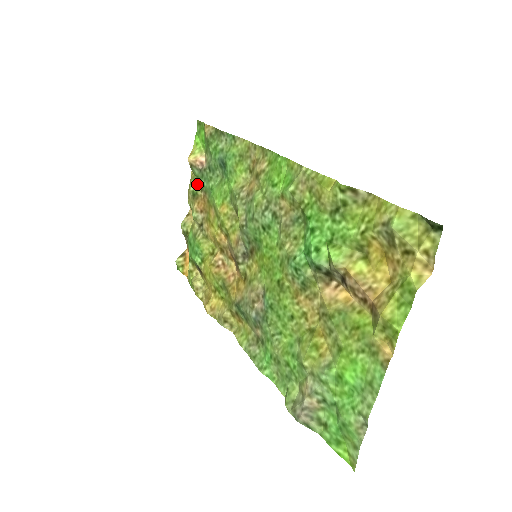
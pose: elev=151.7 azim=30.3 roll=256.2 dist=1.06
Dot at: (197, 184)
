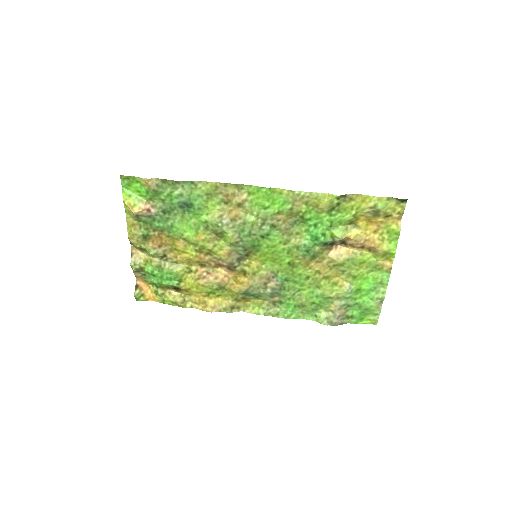
Dot at: (146, 228)
